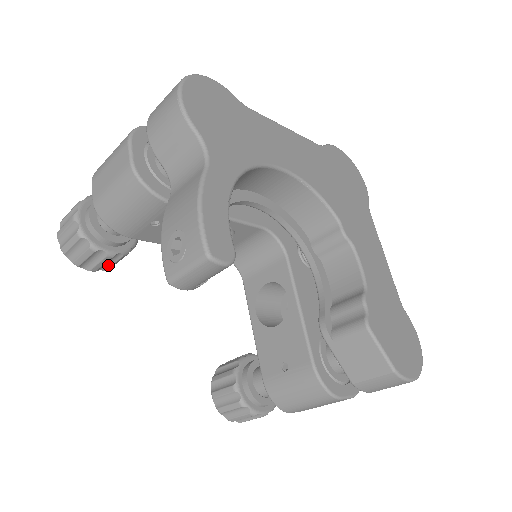
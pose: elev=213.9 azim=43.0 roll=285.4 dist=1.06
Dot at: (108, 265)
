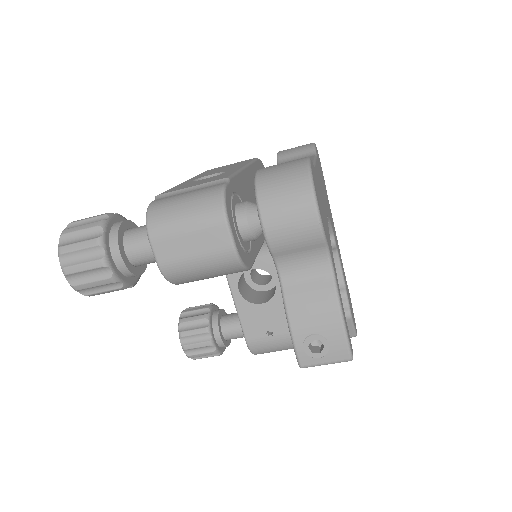
Dot at: occluded
